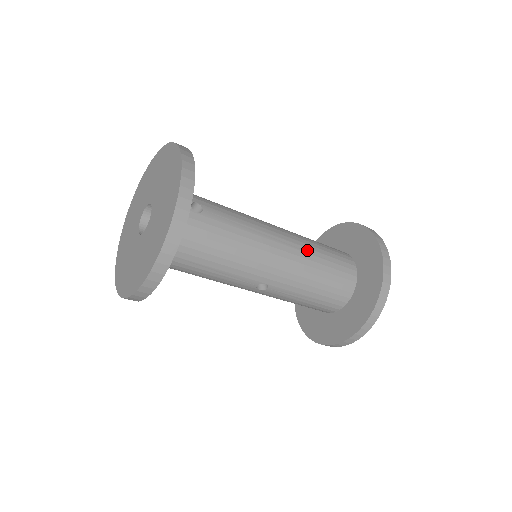
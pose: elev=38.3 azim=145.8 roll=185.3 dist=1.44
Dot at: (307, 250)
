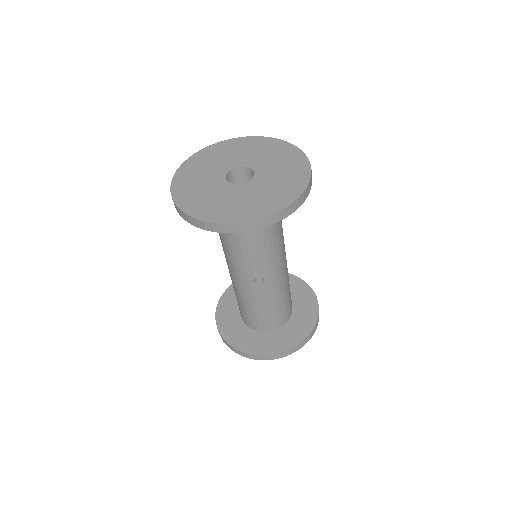
Dot at: occluded
